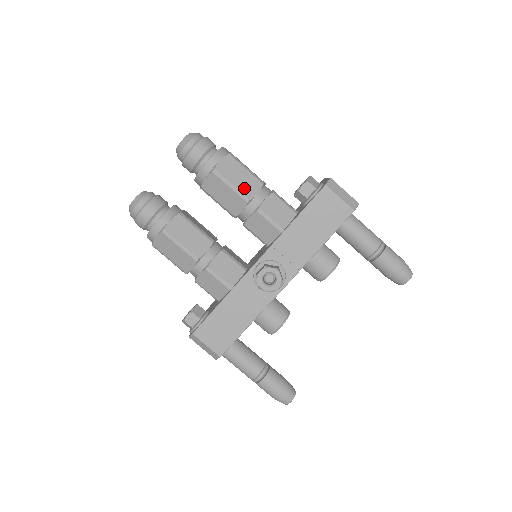
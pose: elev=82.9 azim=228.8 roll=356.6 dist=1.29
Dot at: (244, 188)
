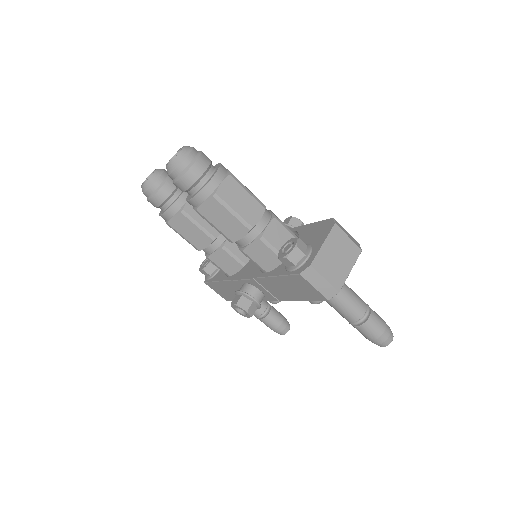
Dot at: (228, 231)
